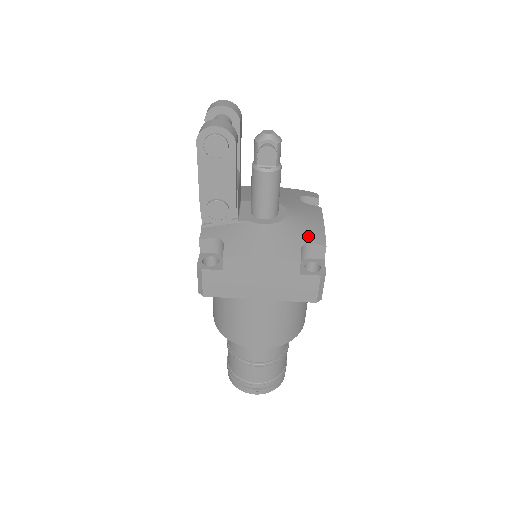
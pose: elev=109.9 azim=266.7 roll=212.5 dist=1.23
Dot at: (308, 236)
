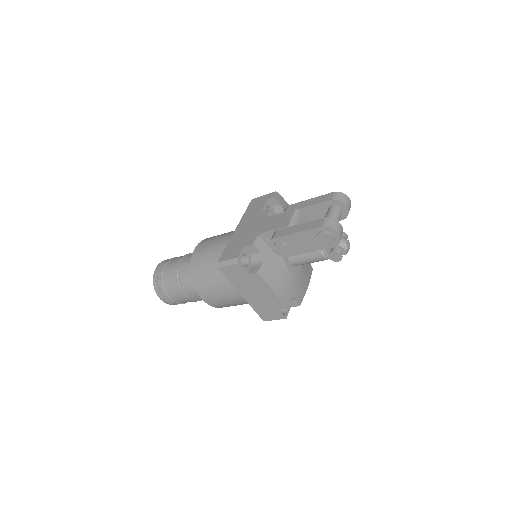
Dot at: (298, 293)
